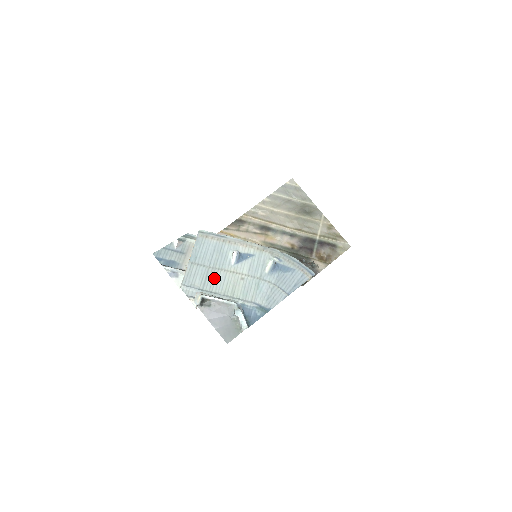
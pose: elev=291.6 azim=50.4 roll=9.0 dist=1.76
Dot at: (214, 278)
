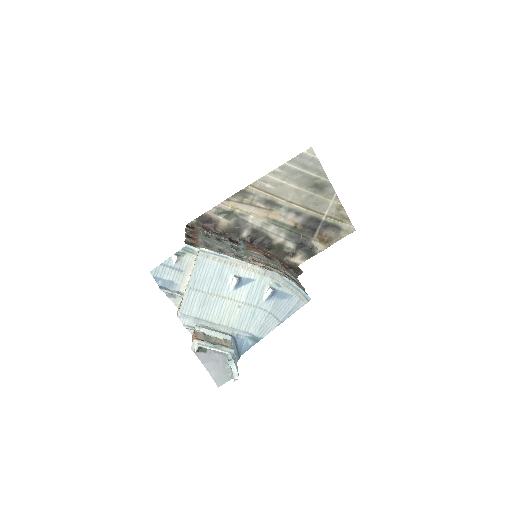
Dot at: (211, 306)
